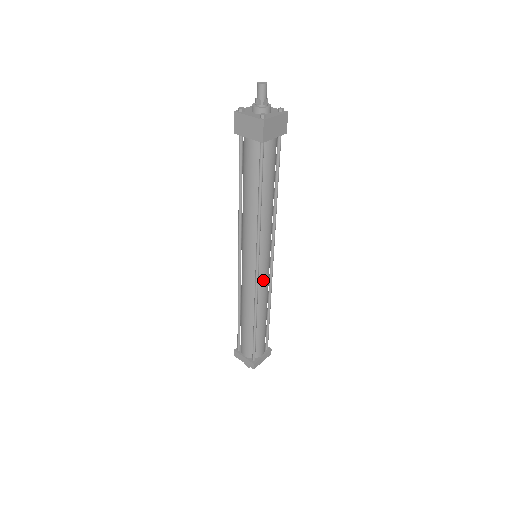
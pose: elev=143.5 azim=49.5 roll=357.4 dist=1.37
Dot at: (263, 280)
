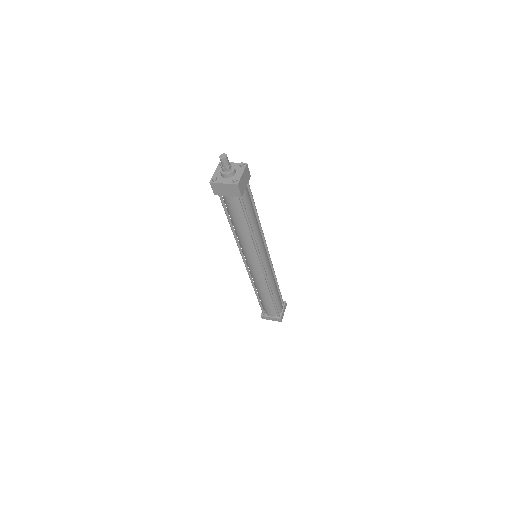
Dot at: (268, 269)
